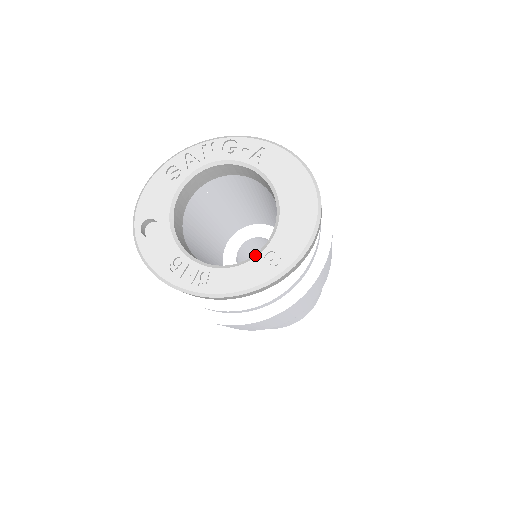
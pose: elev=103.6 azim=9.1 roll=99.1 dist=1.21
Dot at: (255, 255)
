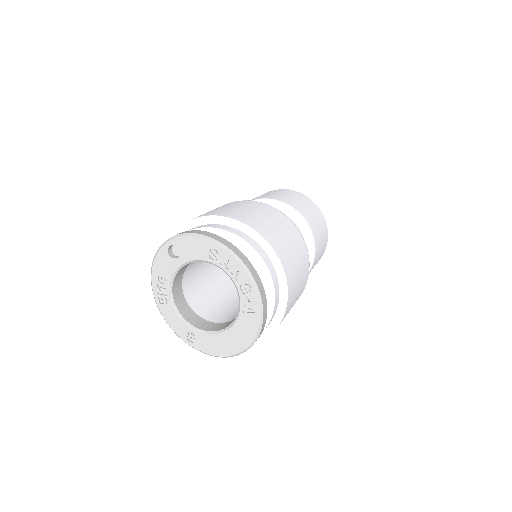
Dot at: (190, 325)
